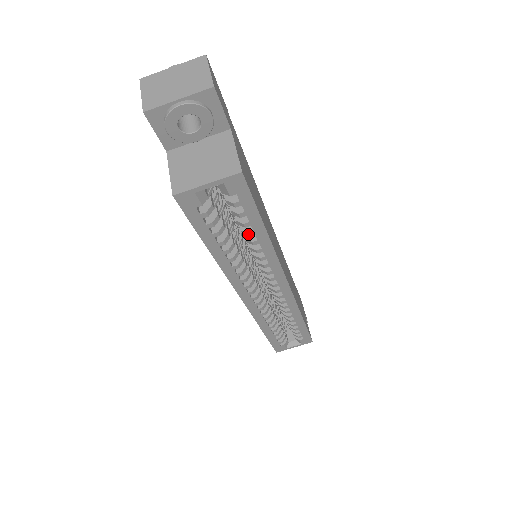
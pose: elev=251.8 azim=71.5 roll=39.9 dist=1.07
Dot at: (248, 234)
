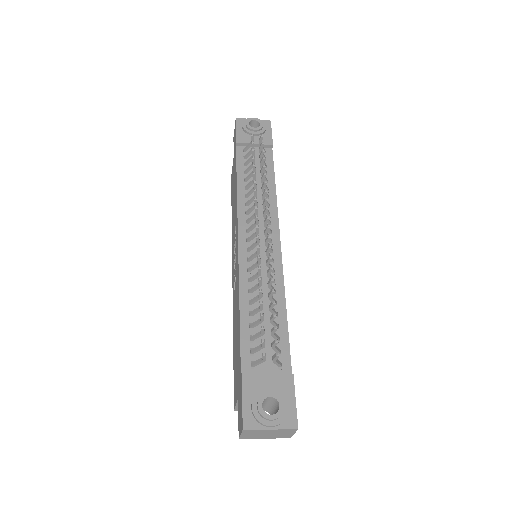
Dot at: occluded
